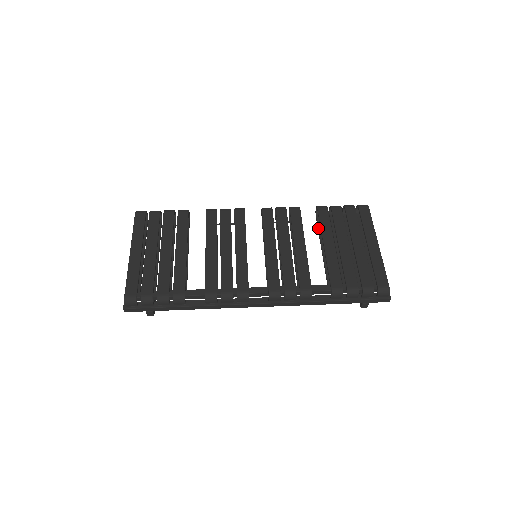
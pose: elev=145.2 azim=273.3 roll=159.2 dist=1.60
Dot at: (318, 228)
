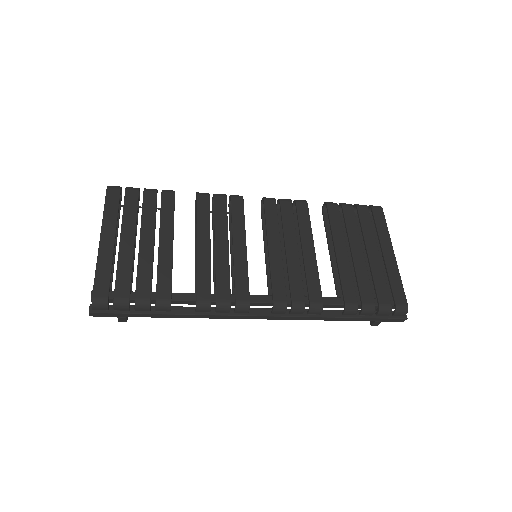
Dot at: (325, 228)
